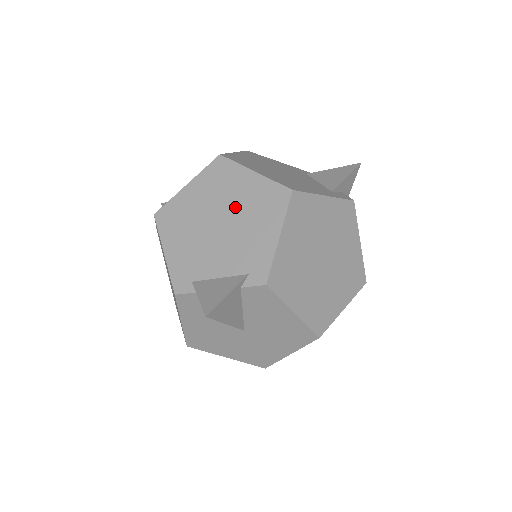
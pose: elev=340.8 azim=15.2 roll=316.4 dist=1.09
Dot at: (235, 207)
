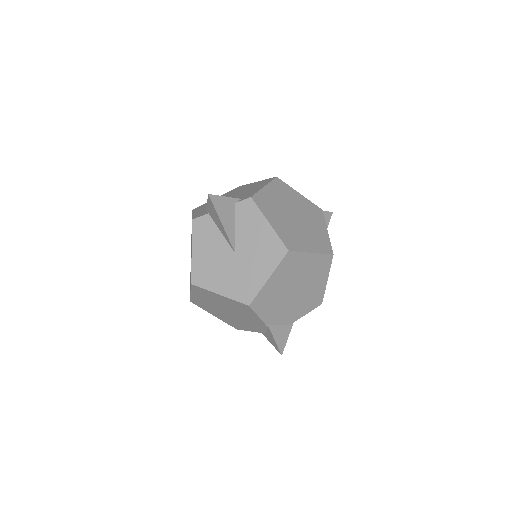
Dot at: (242, 191)
